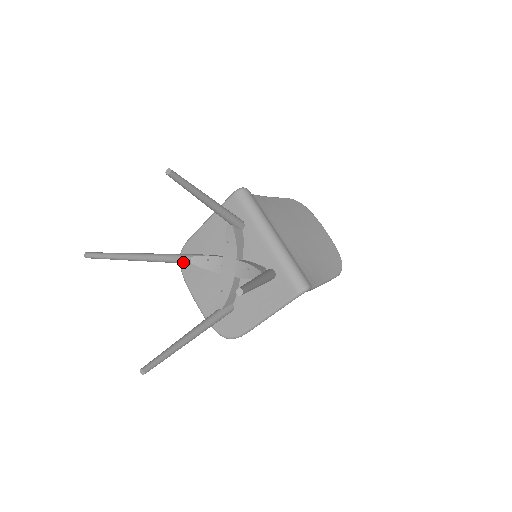
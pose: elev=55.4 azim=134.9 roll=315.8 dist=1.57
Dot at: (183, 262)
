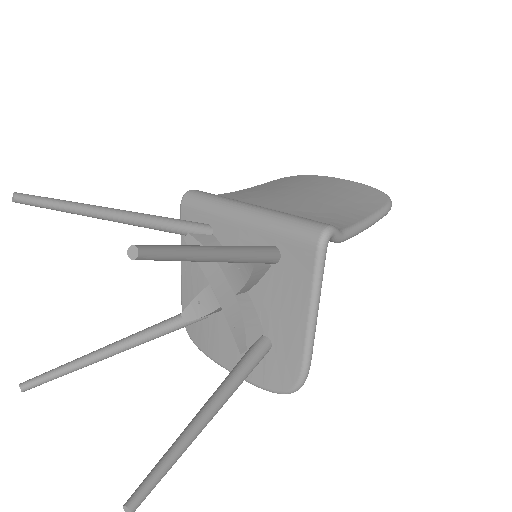
Dot at: (174, 327)
